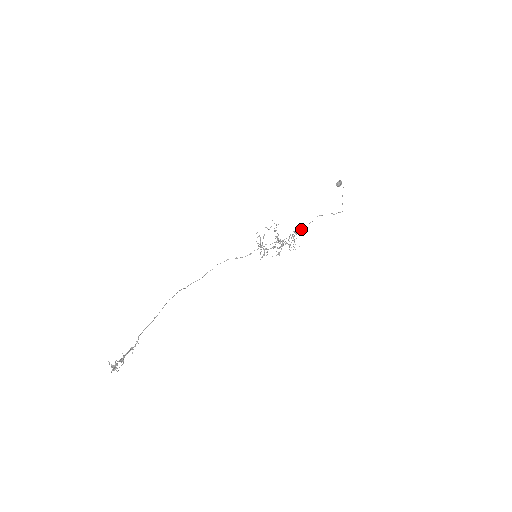
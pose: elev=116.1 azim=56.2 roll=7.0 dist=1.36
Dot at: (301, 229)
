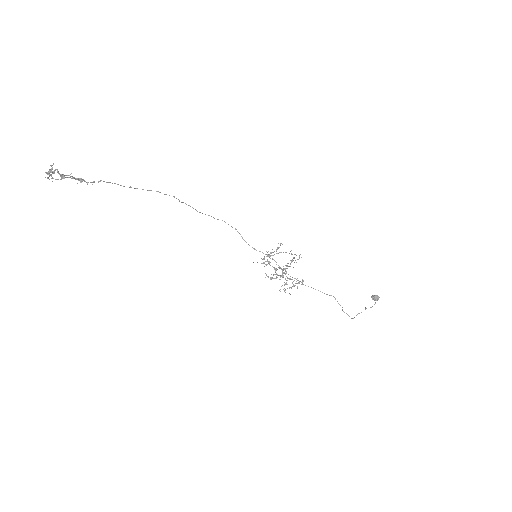
Dot at: occluded
